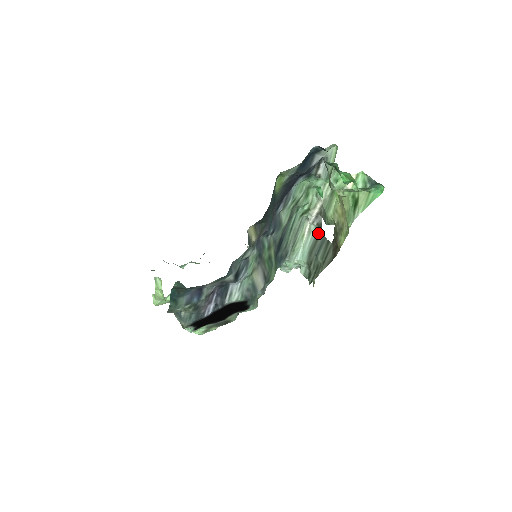
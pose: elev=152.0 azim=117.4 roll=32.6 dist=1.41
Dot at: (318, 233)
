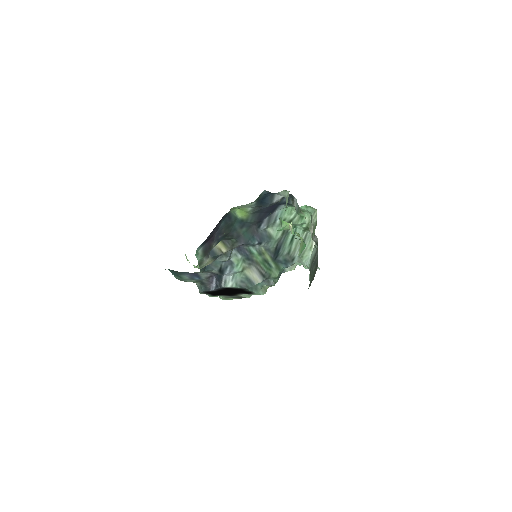
Dot at: (317, 250)
